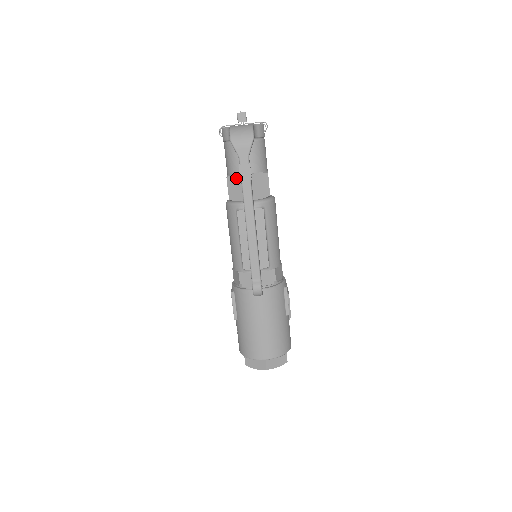
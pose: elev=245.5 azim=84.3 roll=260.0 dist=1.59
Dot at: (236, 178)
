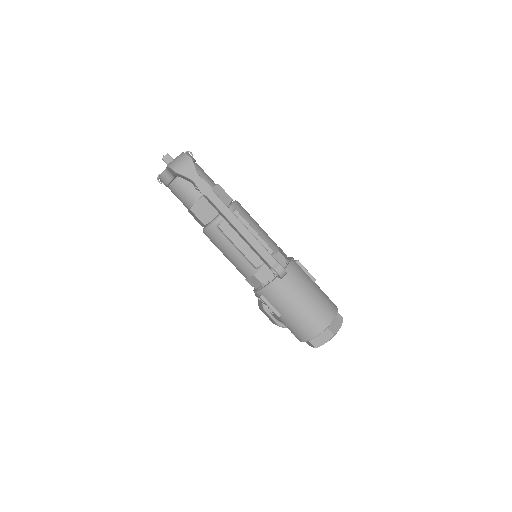
Dot at: (198, 204)
